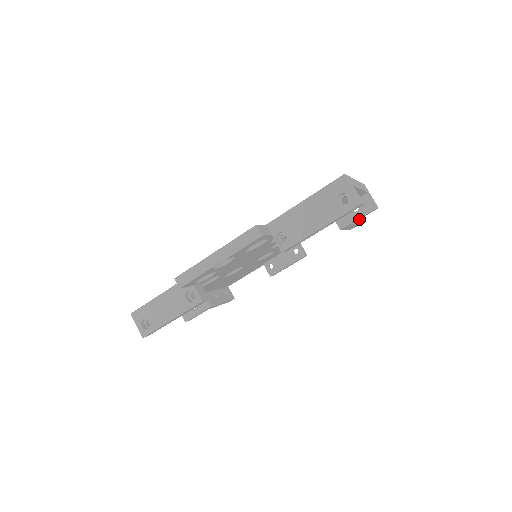
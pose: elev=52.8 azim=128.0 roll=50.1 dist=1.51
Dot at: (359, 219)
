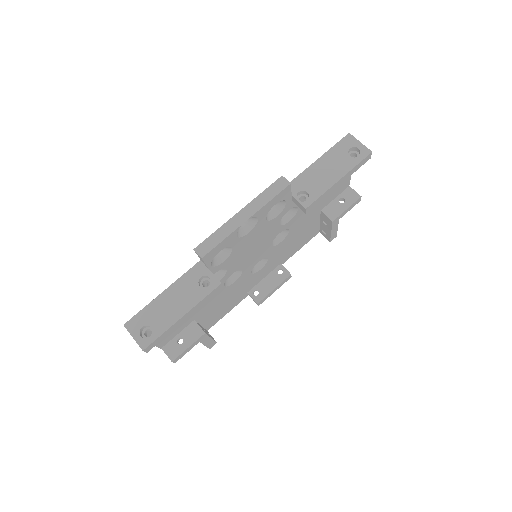
Dot at: (345, 213)
